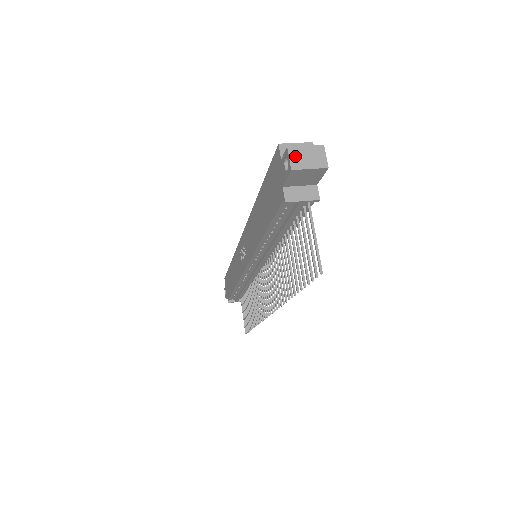
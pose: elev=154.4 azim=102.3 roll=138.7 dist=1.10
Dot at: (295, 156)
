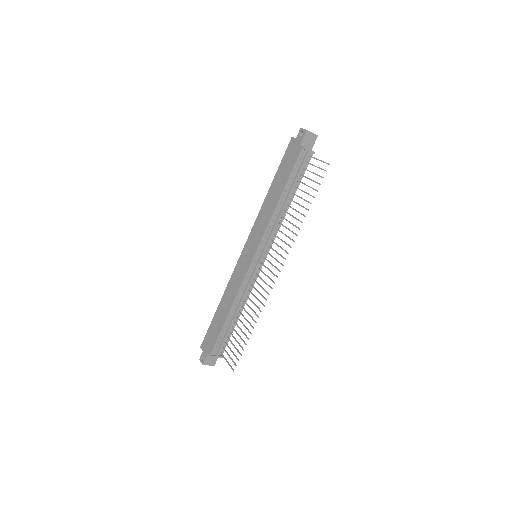
Dot at: (305, 129)
